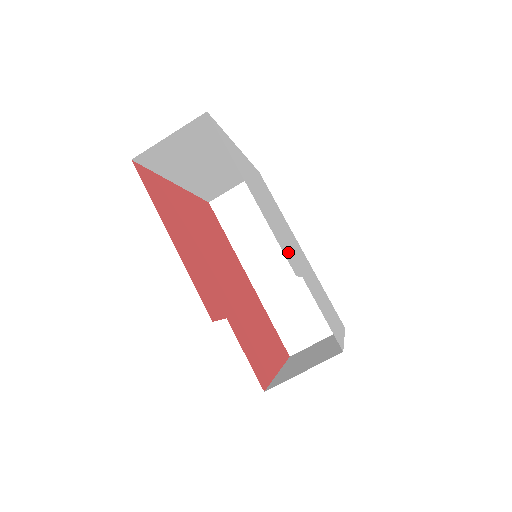
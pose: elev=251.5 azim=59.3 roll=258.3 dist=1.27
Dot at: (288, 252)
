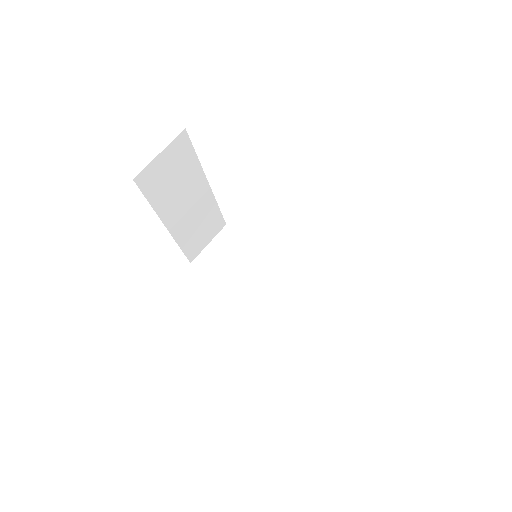
Dot at: occluded
